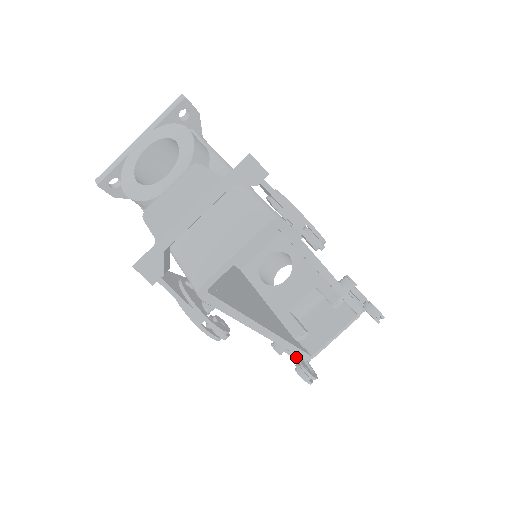
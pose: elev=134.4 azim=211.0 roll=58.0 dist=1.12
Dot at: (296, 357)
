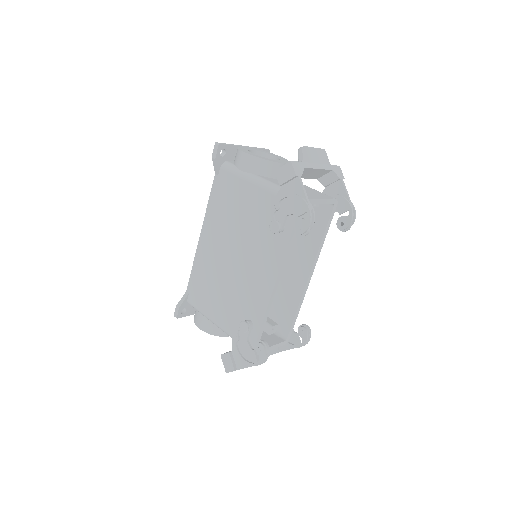
Dot at: (250, 343)
